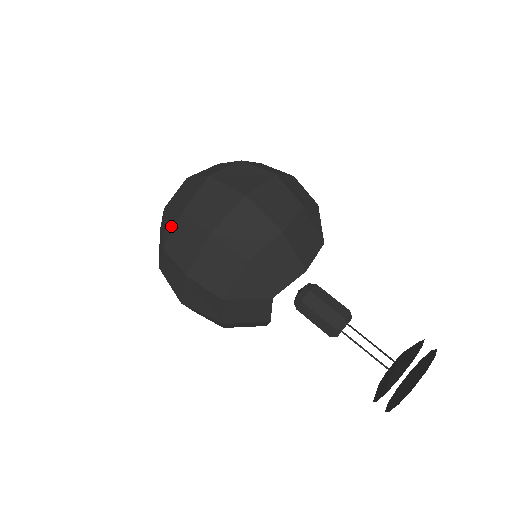
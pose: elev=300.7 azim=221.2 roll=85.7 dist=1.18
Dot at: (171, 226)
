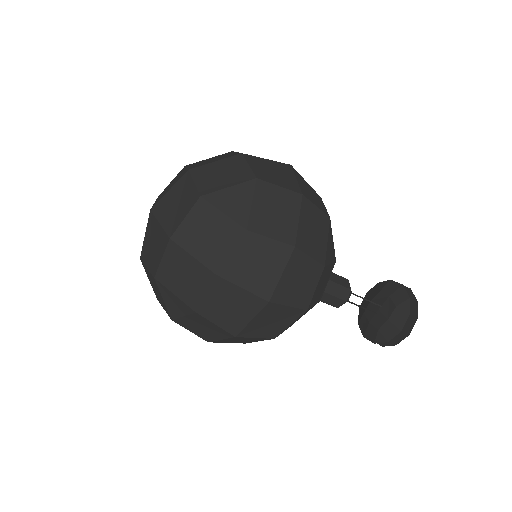
Dot at: (178, 311)
